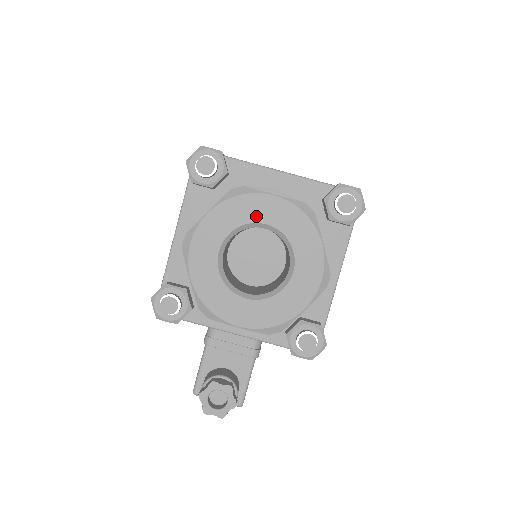
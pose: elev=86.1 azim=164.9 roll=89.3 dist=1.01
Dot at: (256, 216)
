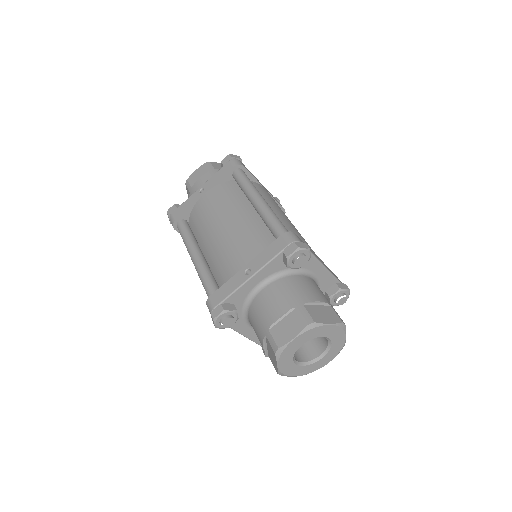
Dot at: (296, 348)
